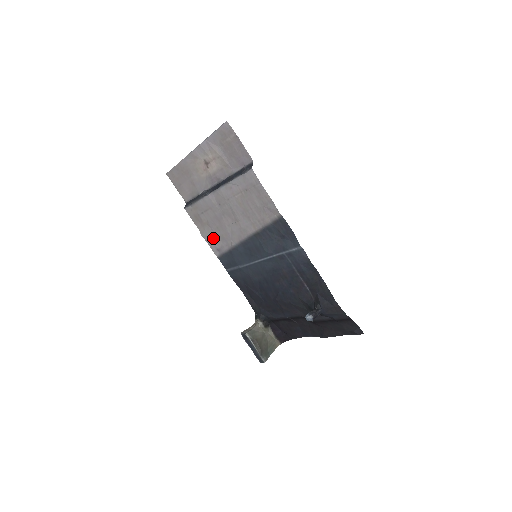
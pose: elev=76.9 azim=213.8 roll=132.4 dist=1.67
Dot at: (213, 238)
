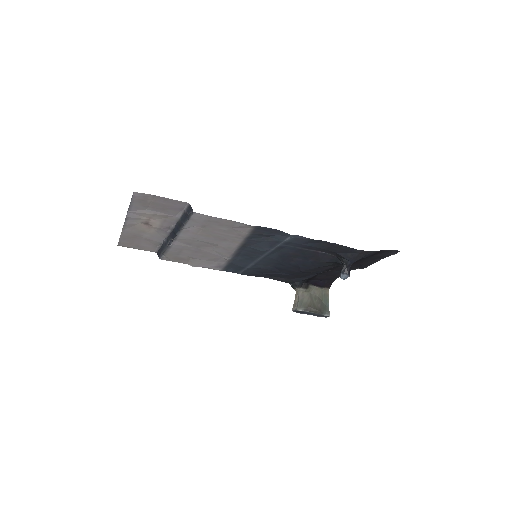
Dot at: (205, 263)
